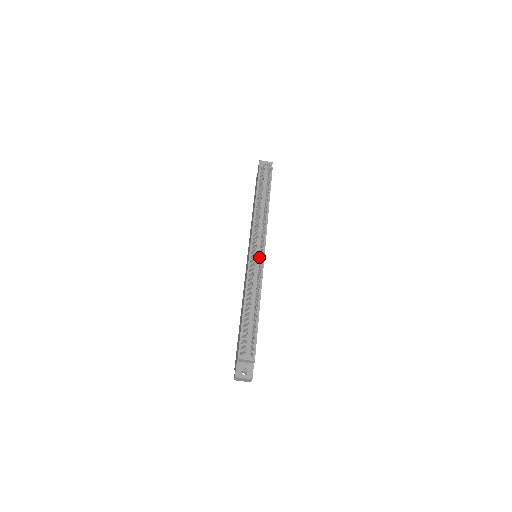
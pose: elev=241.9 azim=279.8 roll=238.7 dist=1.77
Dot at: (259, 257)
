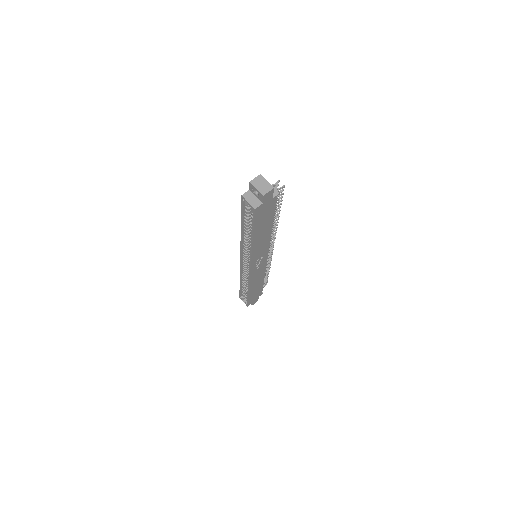
Dot at: occluded
